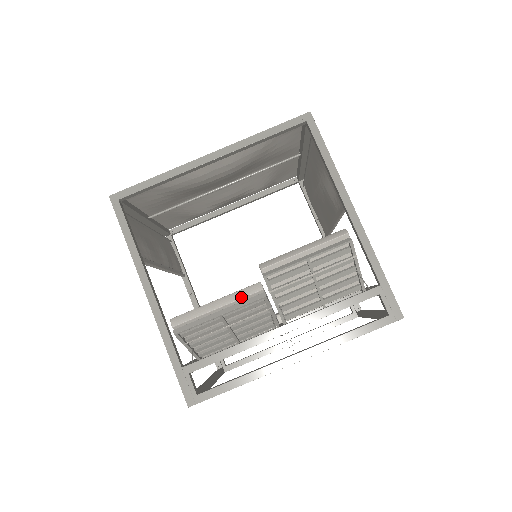
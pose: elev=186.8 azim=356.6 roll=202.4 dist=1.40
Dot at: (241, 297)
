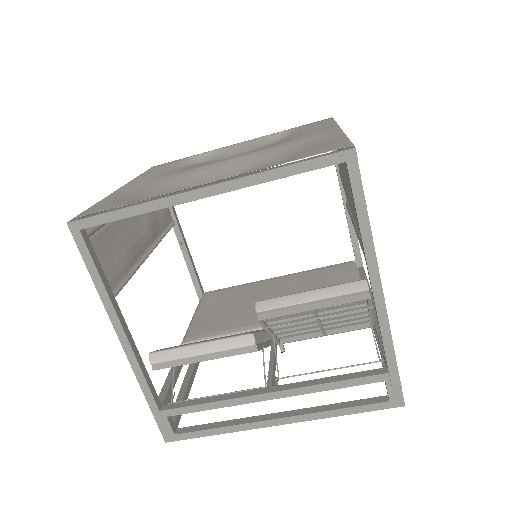
Dot at: (229, 348)
